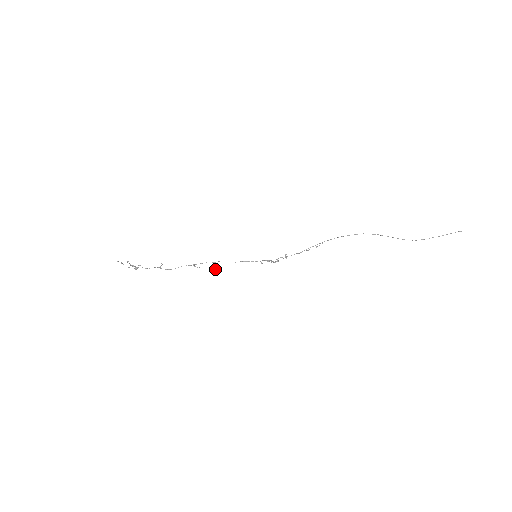
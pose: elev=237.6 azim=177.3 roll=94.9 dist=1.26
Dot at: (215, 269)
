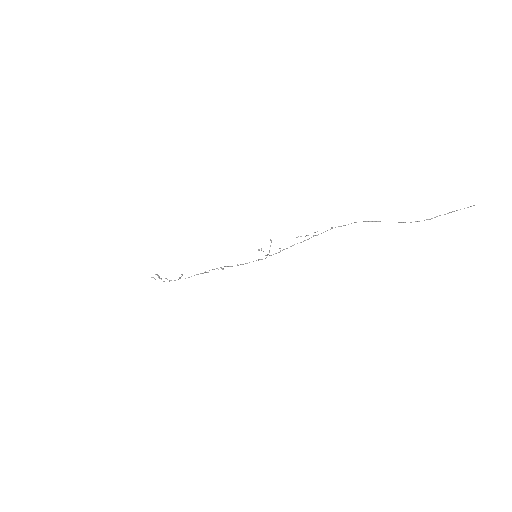
Dot at: occluded
